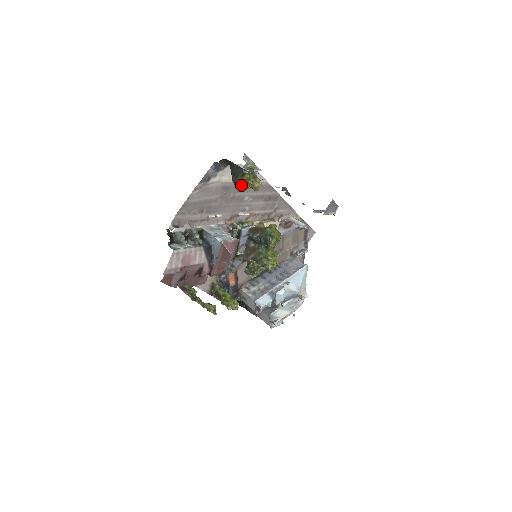
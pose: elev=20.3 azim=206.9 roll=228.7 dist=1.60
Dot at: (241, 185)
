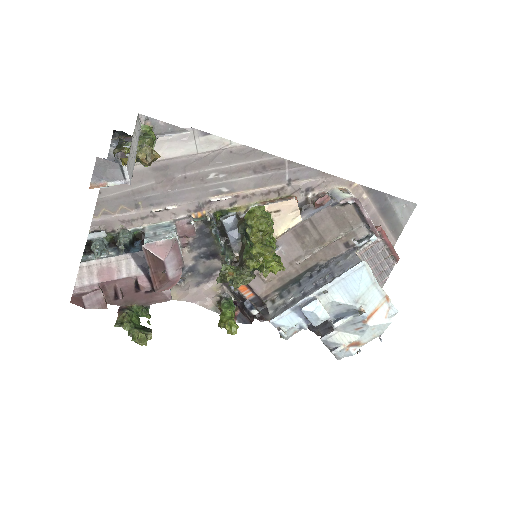
Dot at: occluded
